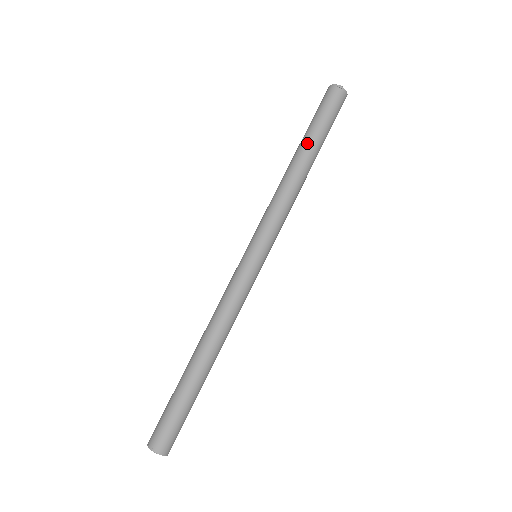
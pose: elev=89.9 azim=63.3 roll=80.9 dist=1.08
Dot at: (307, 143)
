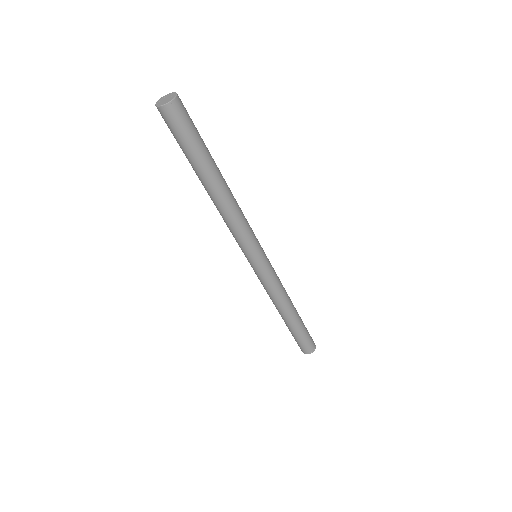
Dot at: occluded
